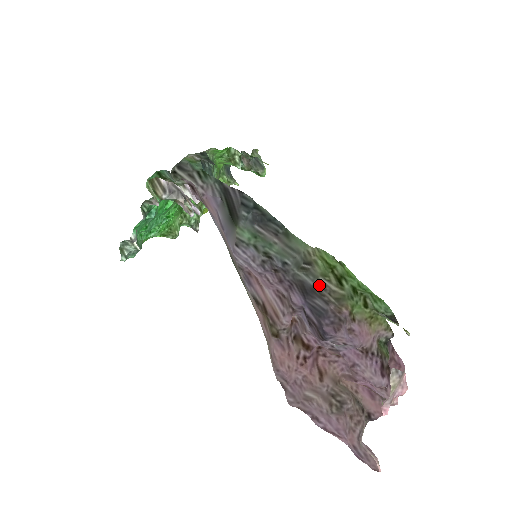
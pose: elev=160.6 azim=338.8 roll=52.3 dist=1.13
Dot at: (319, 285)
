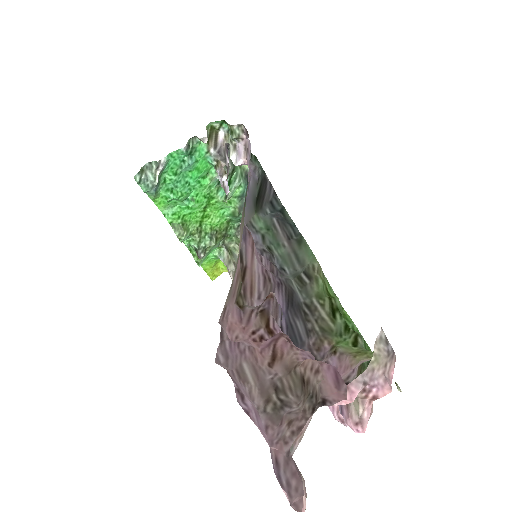
Dot at: (309, 307)
